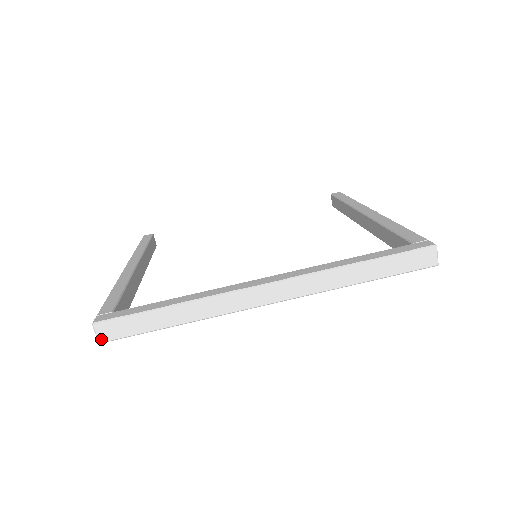
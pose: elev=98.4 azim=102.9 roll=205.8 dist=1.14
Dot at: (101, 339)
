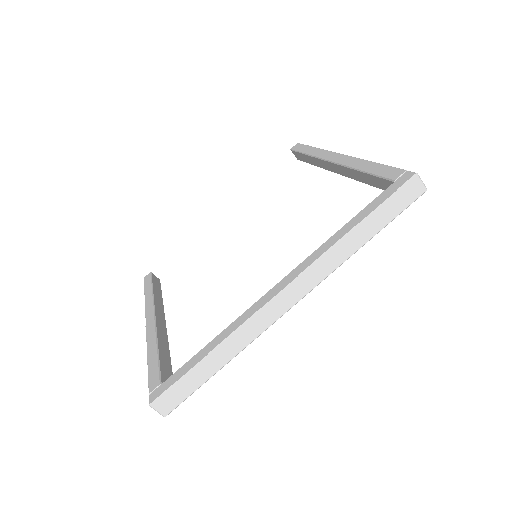
Dot at: (164, 413)
